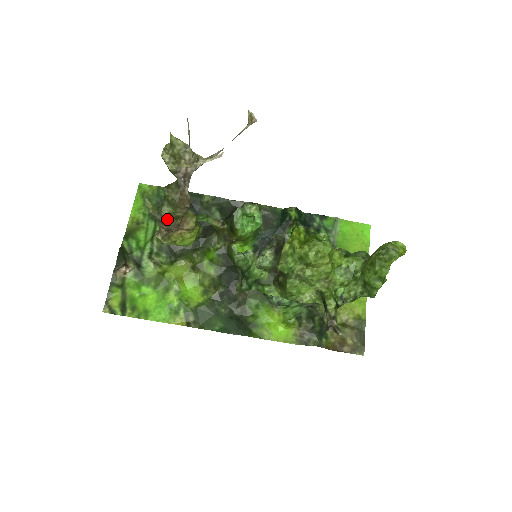
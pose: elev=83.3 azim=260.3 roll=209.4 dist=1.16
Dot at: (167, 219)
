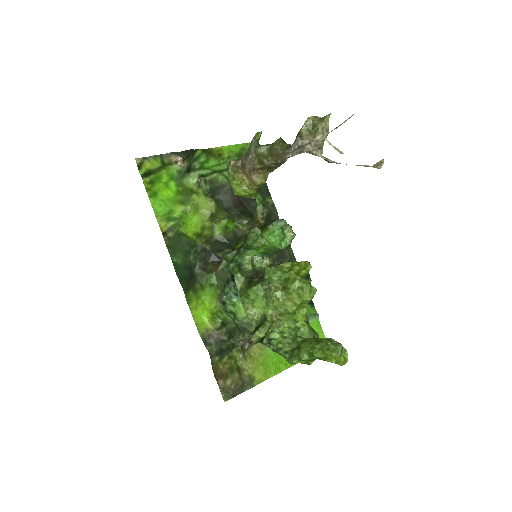
Dot at: (255, 156)
